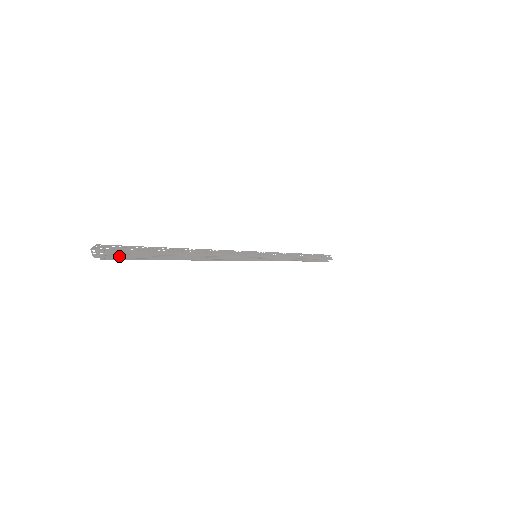
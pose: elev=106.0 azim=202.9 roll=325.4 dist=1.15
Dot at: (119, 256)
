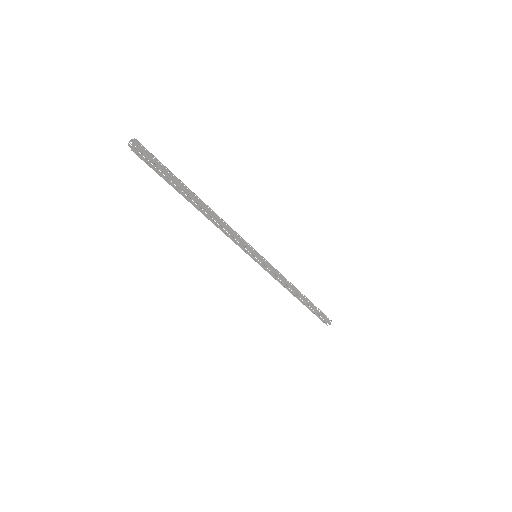
Dot at: (146, 160)
